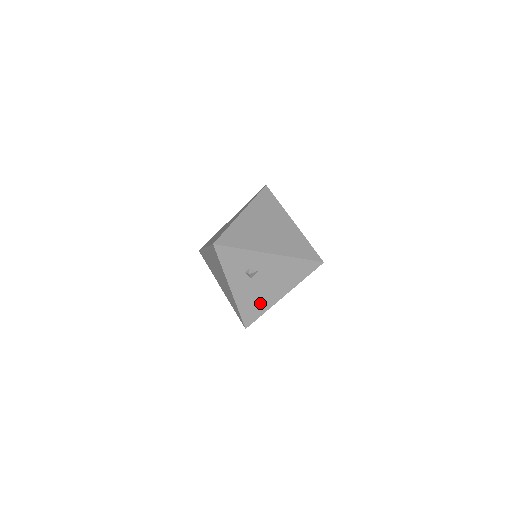
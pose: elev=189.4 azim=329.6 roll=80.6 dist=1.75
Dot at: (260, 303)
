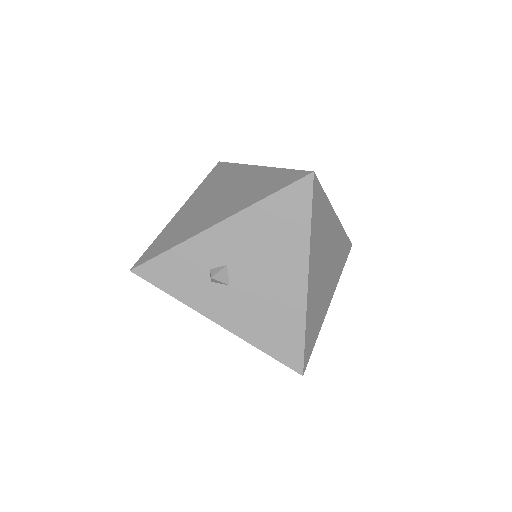
Dot at: (282, 316)
